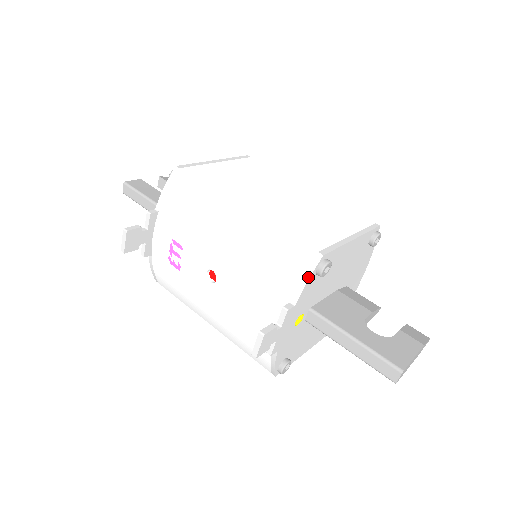
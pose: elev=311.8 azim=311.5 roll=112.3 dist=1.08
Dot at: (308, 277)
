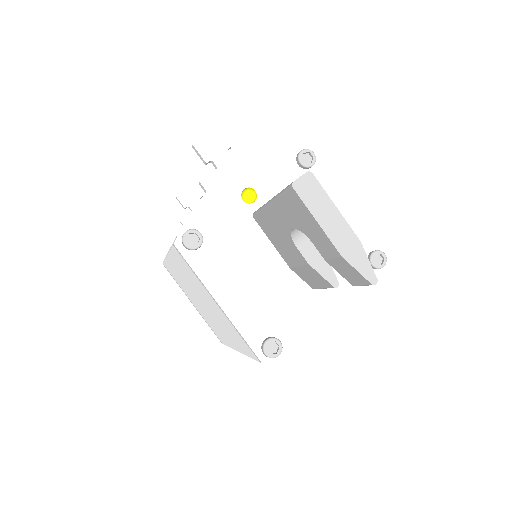
Dot at: (288, 148)
